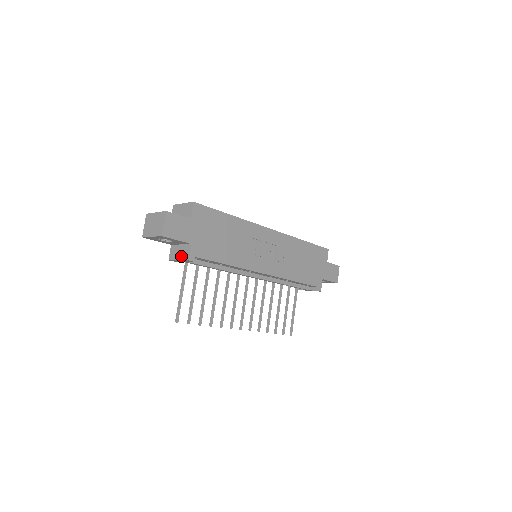
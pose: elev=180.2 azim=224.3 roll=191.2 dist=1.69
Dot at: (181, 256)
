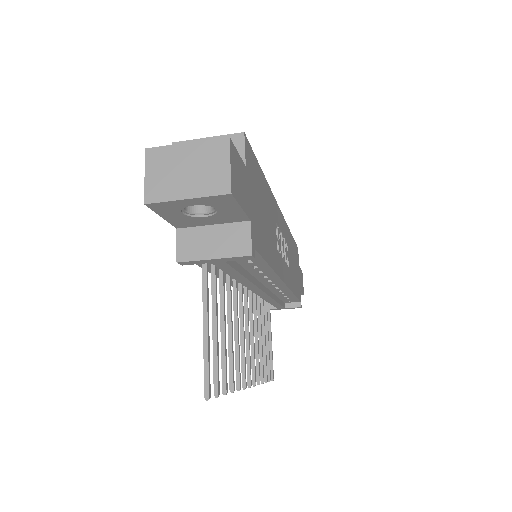
Dot at: (222, 249)
